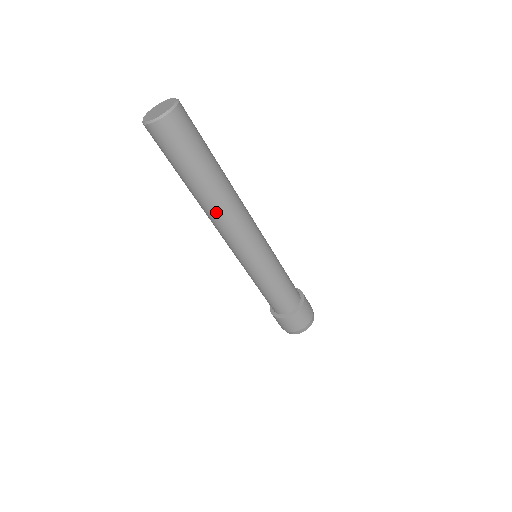
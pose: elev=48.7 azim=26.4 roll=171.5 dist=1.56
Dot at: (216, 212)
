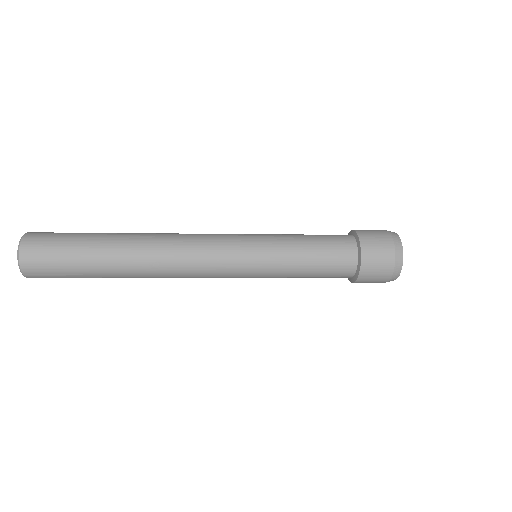
Dot at: (156, 271)
